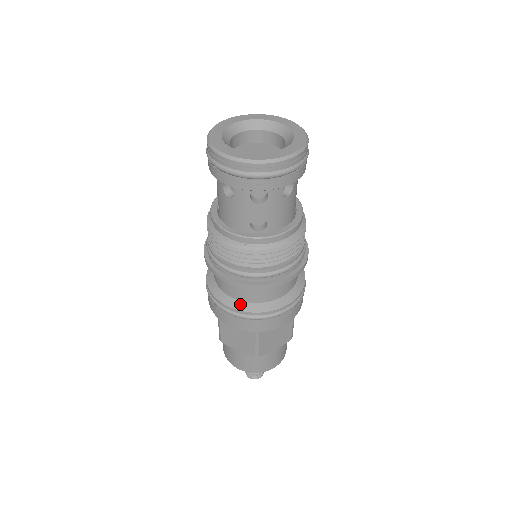
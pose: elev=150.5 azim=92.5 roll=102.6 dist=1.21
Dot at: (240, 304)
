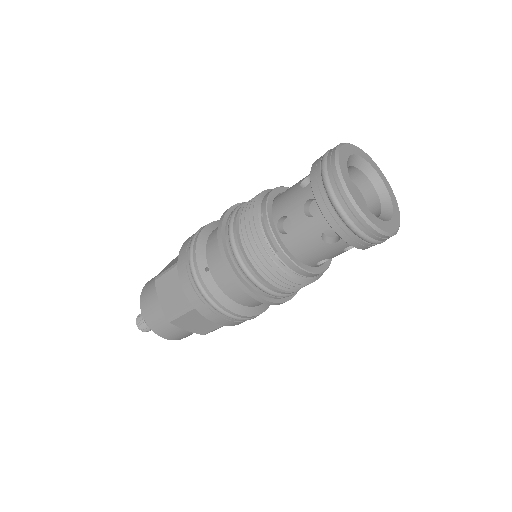
Dot at: (243, 309)
